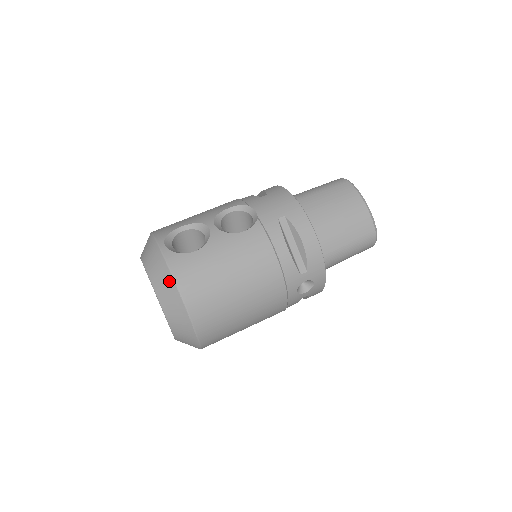
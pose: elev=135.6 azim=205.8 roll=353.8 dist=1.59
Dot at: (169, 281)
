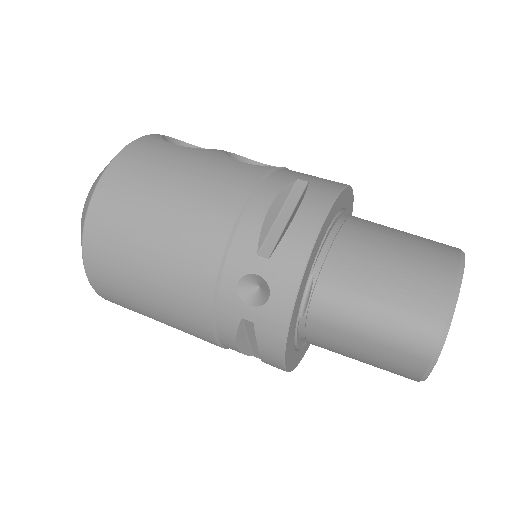
Dot at: occluded
